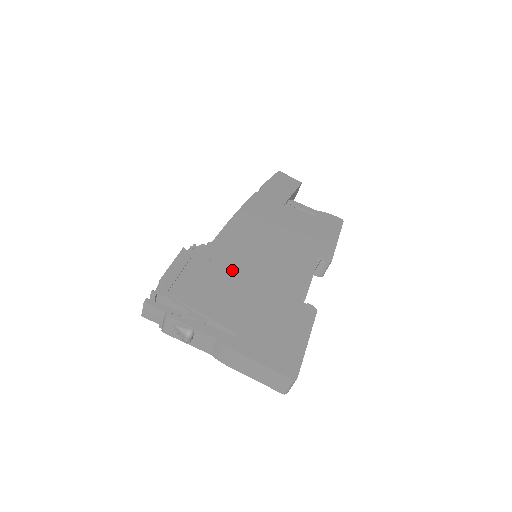
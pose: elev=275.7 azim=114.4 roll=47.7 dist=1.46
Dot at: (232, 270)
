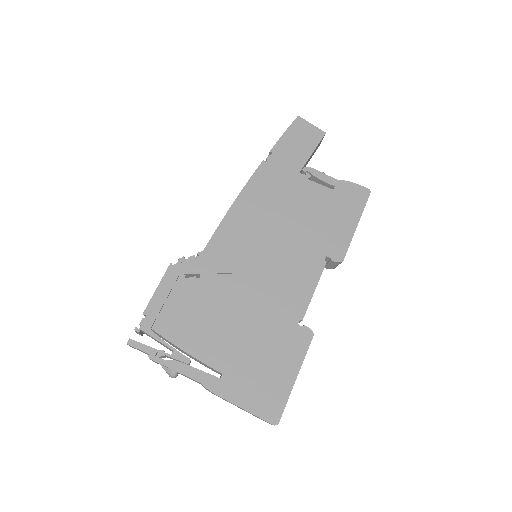
Dot at: (223, 289)
